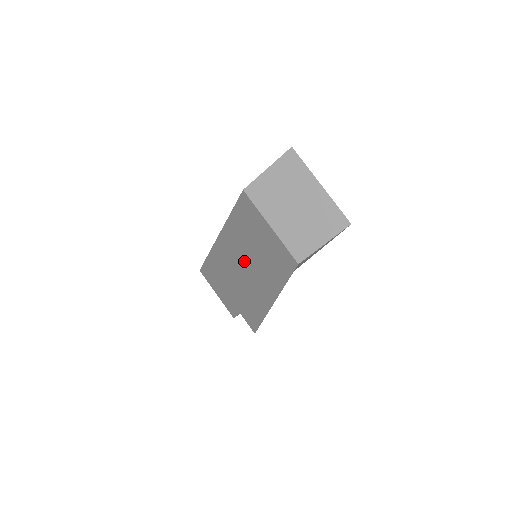
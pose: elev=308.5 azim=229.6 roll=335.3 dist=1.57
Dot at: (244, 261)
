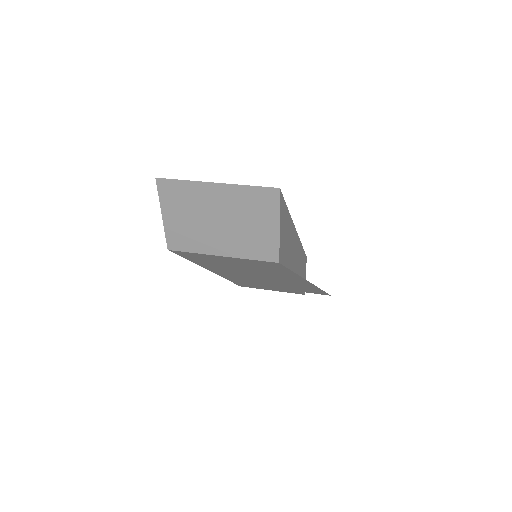
Dot at: occluded
